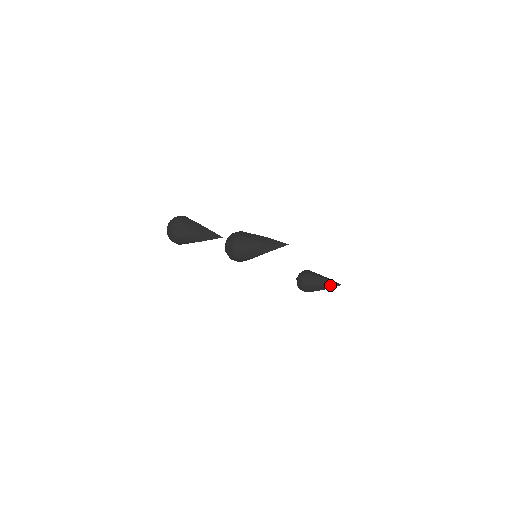
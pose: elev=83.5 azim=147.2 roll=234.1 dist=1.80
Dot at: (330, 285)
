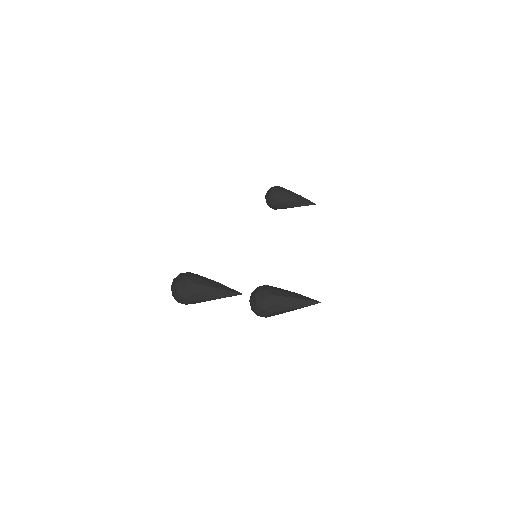
Dot at: occluded
